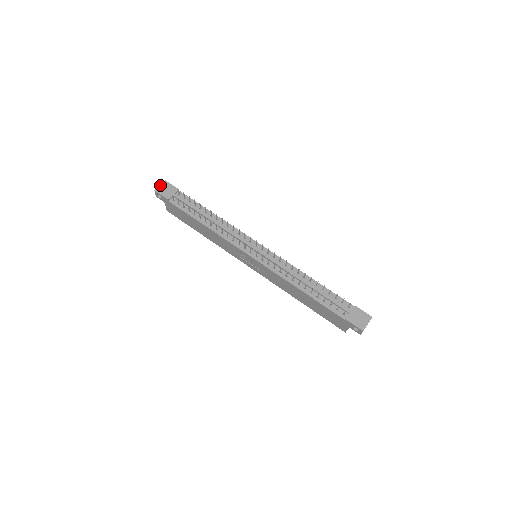
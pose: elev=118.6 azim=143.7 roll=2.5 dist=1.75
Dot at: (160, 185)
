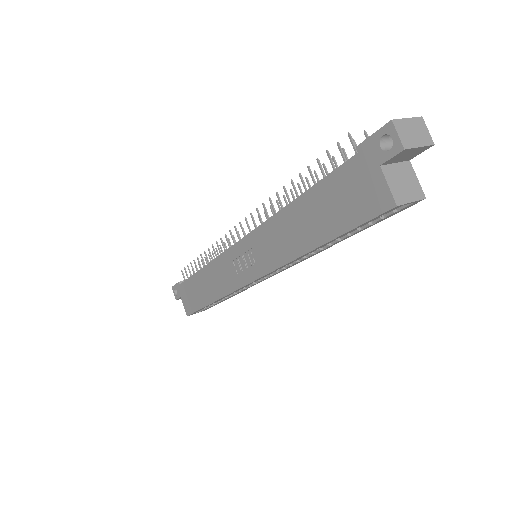
Dot at: occluded
